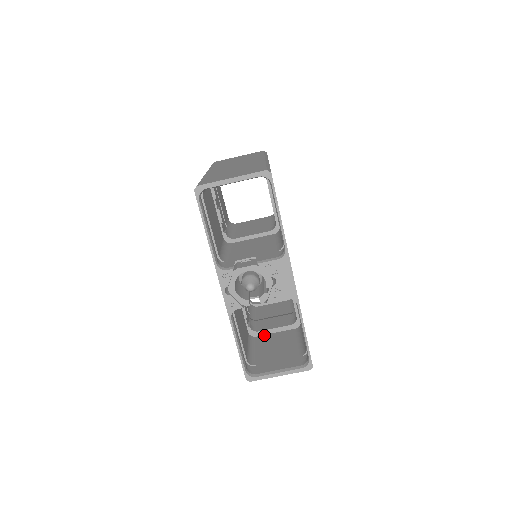
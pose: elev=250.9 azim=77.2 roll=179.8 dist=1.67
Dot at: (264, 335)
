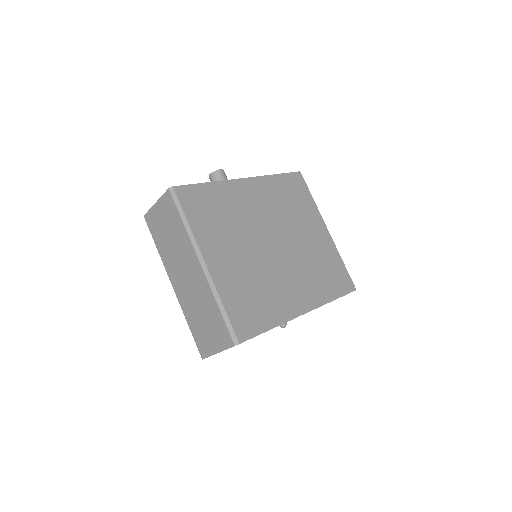
Dot at: occluded
